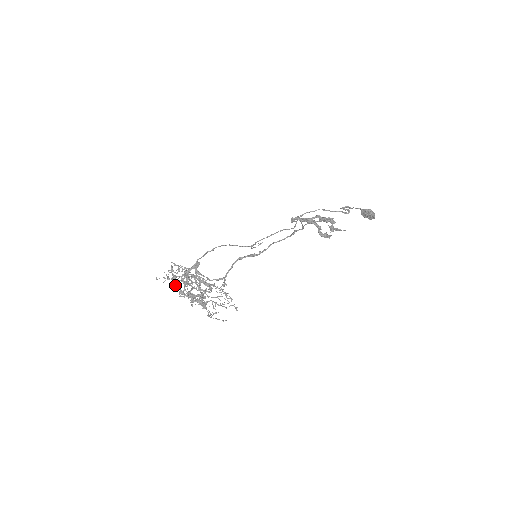
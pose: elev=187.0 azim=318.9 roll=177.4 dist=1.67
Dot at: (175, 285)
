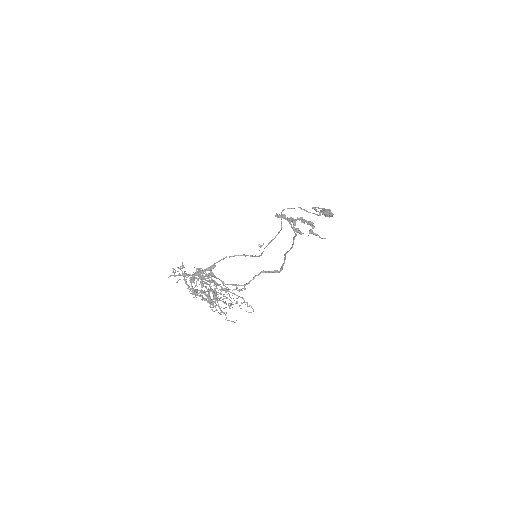
Dot at: occluded
